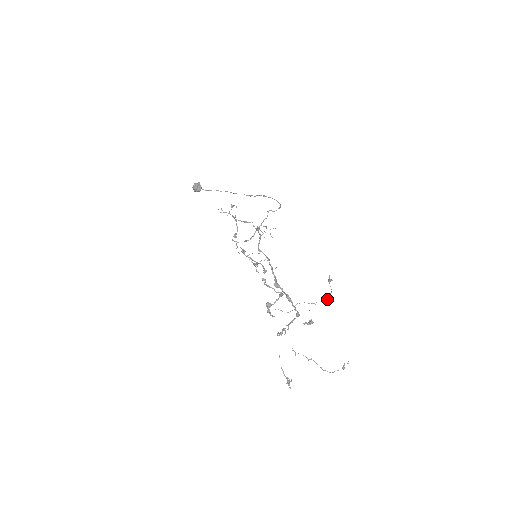
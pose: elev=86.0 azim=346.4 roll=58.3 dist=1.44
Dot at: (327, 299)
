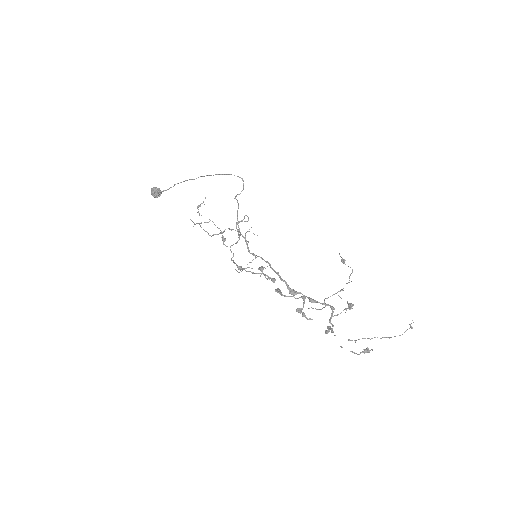
Dot at: occluded
